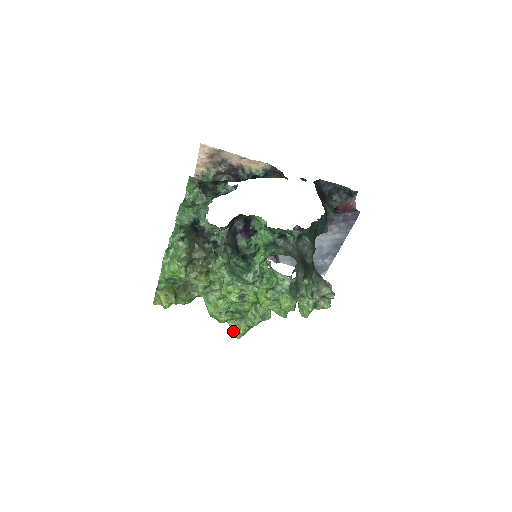
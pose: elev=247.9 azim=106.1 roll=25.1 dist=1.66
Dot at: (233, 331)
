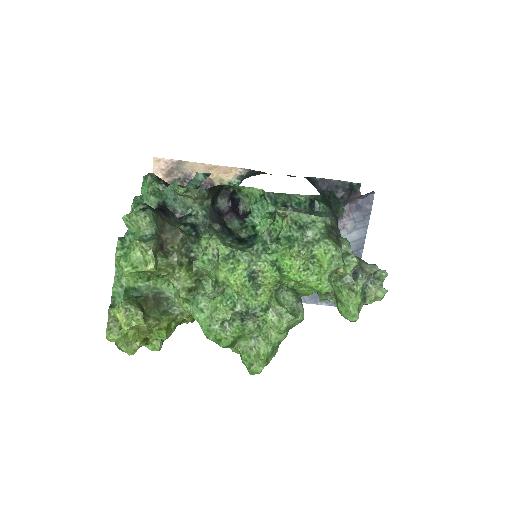
Dot at: (248, 362)
